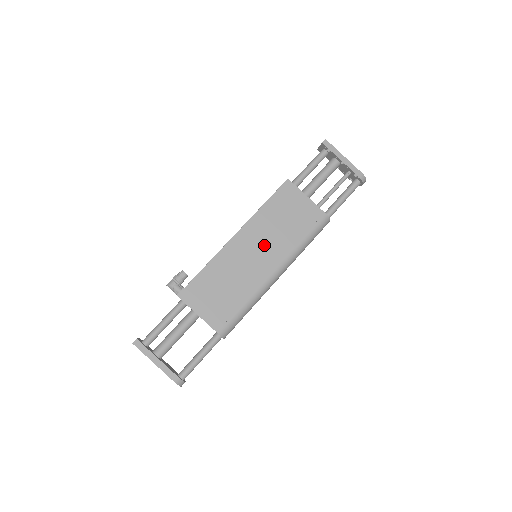
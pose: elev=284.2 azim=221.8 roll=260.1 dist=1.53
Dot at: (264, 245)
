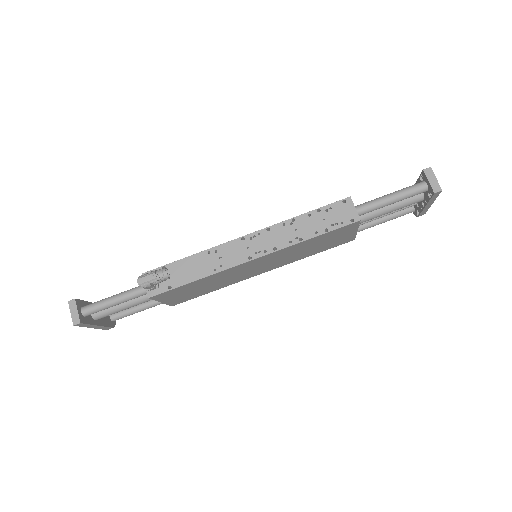
Dot at: (274, 262)
